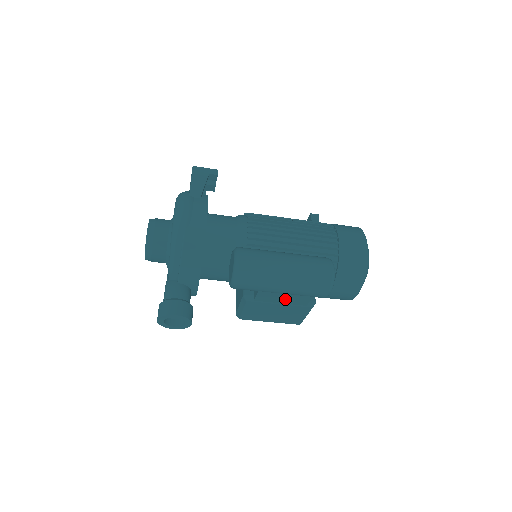
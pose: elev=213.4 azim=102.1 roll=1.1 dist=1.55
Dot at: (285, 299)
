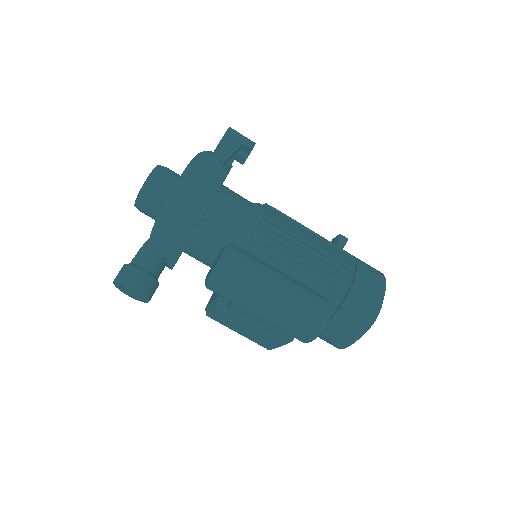
Dot at: (260, 323)
